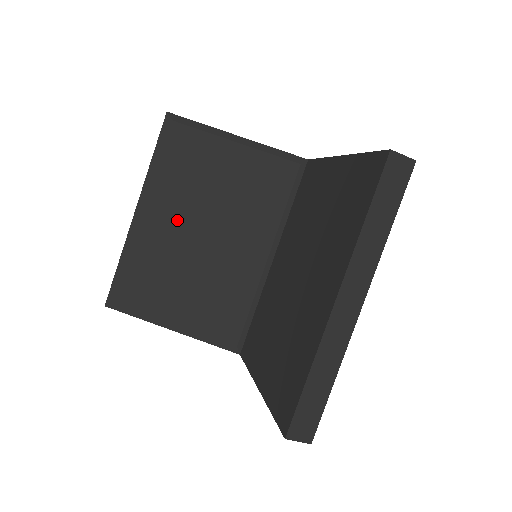
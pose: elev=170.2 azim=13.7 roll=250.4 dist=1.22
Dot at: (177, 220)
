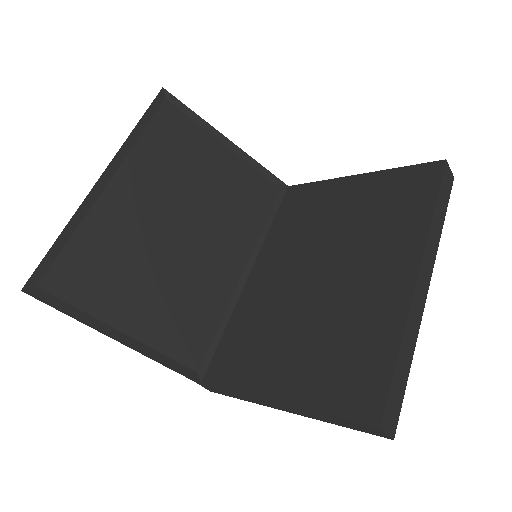
Dot at: (151, 203)
